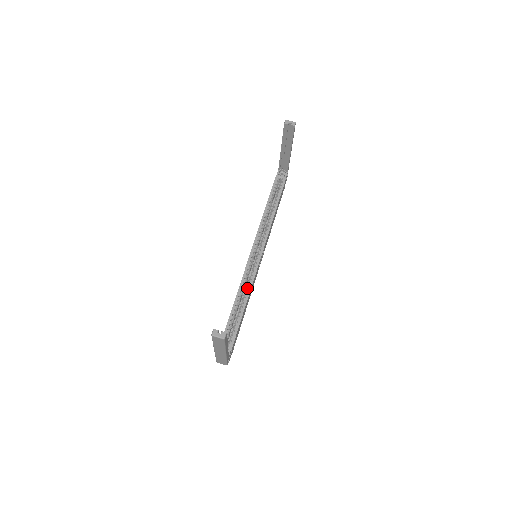
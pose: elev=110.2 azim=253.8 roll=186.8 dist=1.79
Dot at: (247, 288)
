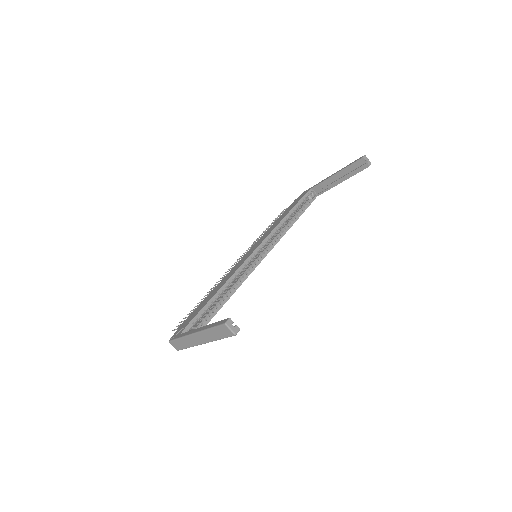
Dot at: (236, 283)
